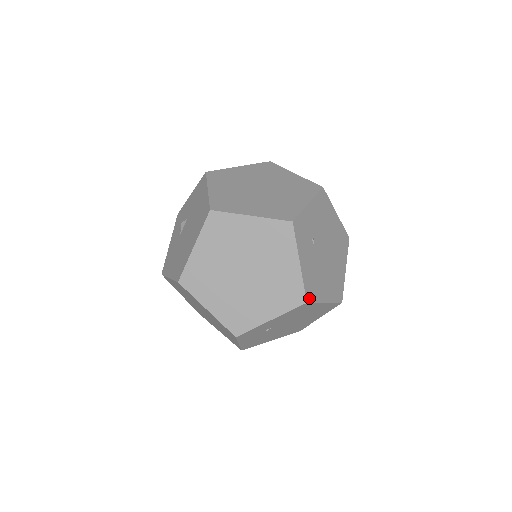
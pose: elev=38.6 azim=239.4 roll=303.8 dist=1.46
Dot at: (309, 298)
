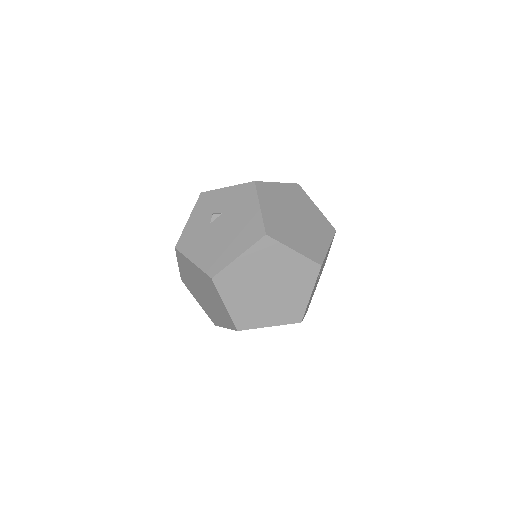
Dot at: occluded
